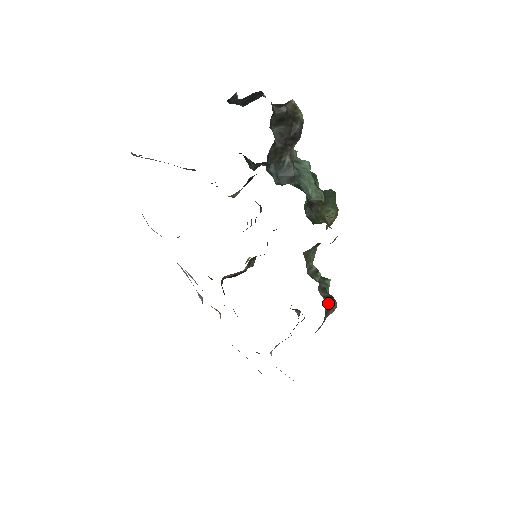
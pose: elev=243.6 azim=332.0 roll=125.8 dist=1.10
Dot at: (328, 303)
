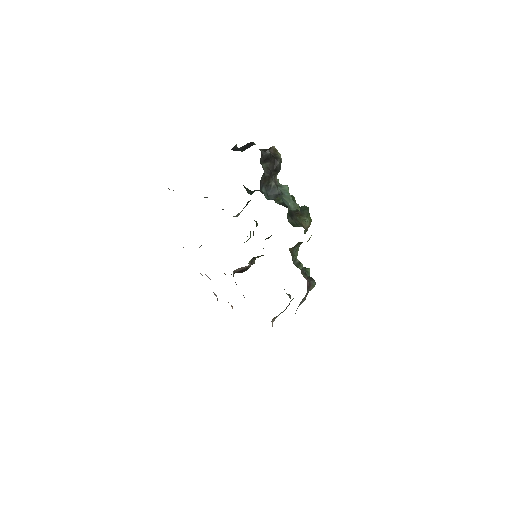
Dot at: (309, 281)
